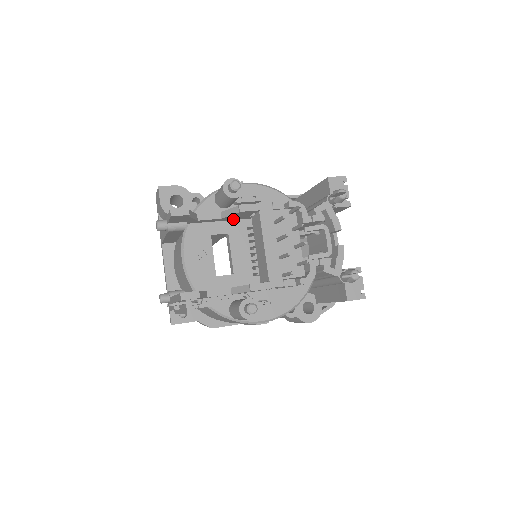
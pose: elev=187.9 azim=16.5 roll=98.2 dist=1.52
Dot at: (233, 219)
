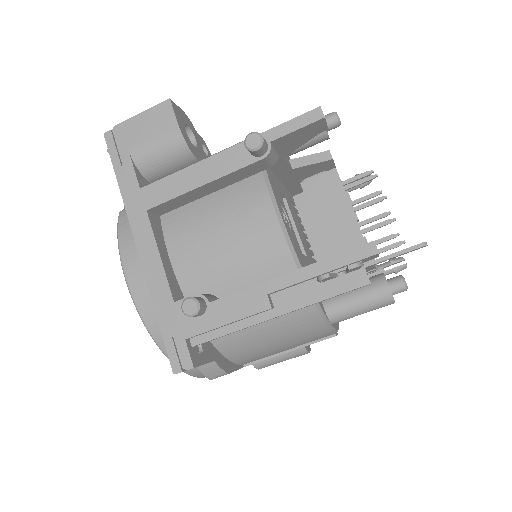
Dot at: (284, 180)
